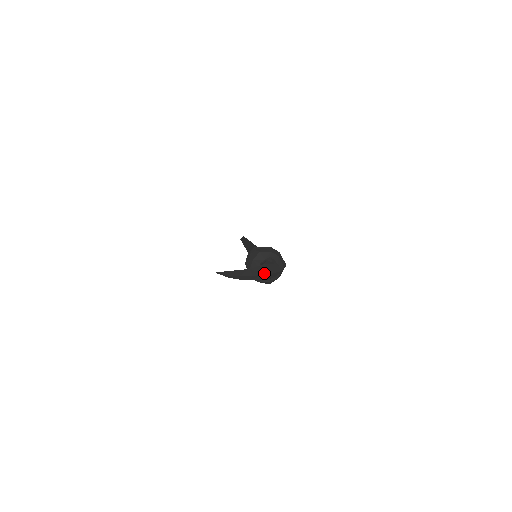
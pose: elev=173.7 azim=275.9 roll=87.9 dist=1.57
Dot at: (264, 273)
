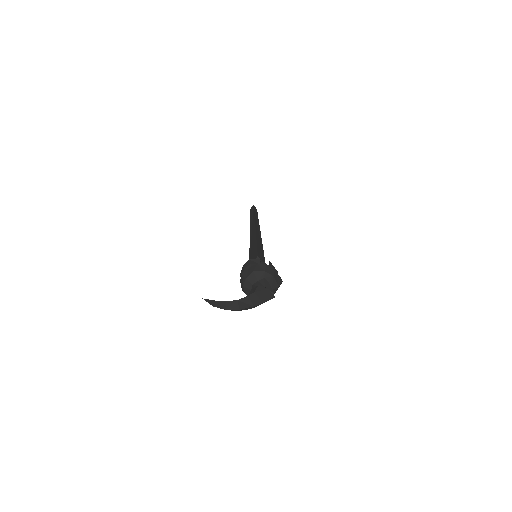
Dot at: (253, 305)
